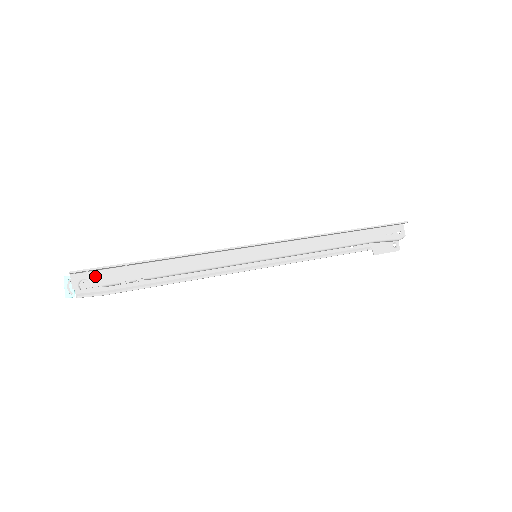
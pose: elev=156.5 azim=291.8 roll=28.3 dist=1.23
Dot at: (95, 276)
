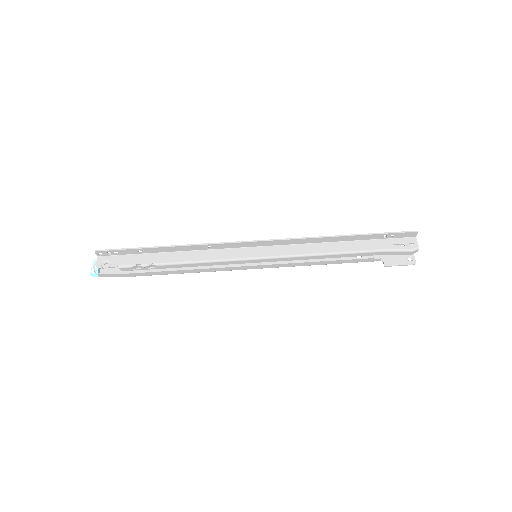
Dot at: (115, 259)
